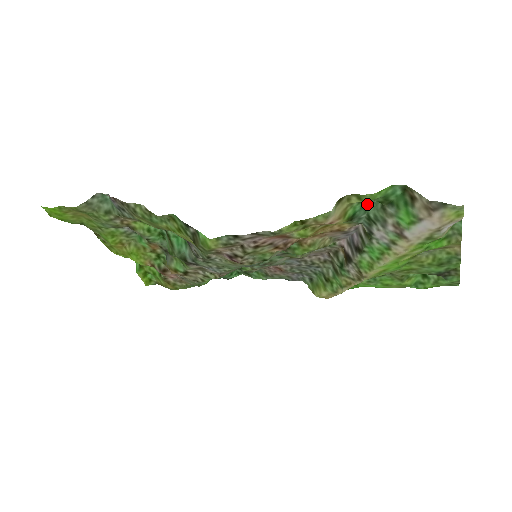
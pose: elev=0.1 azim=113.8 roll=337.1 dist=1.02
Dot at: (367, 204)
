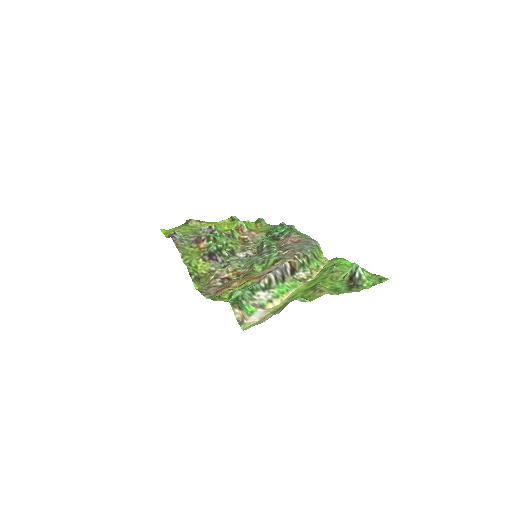
Dot at: (242, 289)
